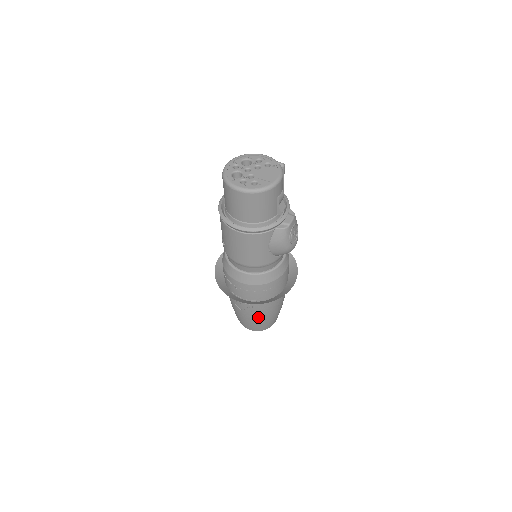
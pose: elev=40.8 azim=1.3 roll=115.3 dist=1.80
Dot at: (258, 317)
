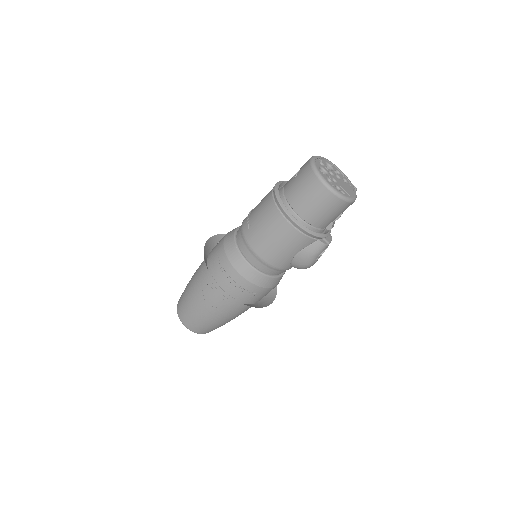
Dot at: (214, 316)
